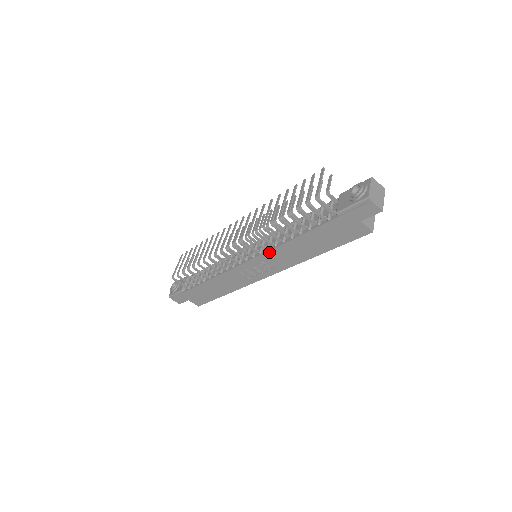
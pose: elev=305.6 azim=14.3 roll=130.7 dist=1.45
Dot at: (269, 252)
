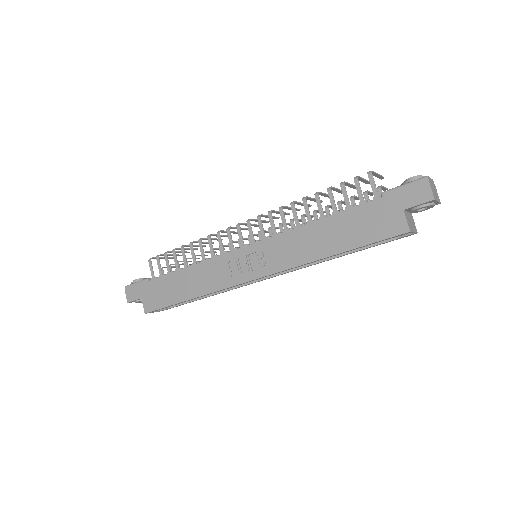
Dot at: (279, 236)
